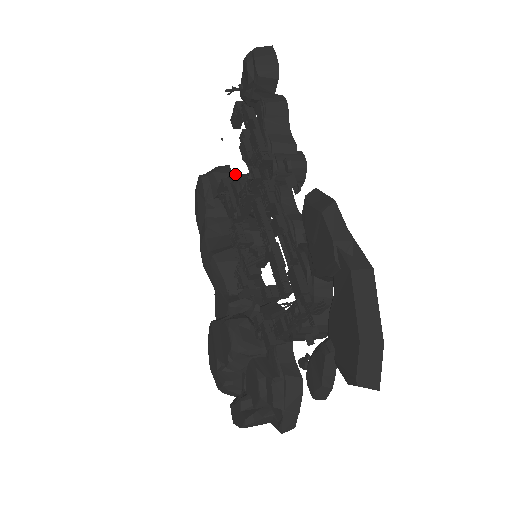
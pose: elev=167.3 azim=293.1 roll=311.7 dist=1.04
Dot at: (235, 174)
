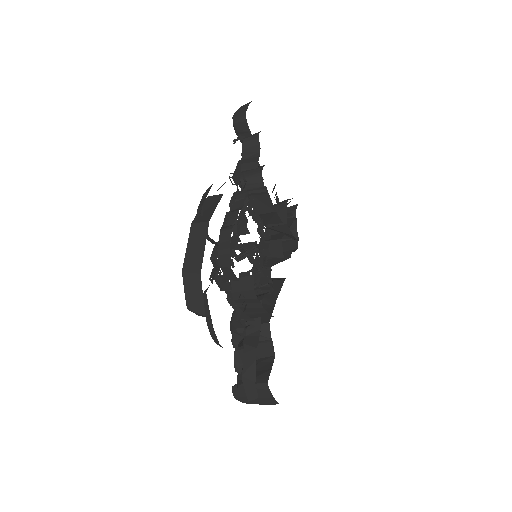
Dot at: (294, 207)
